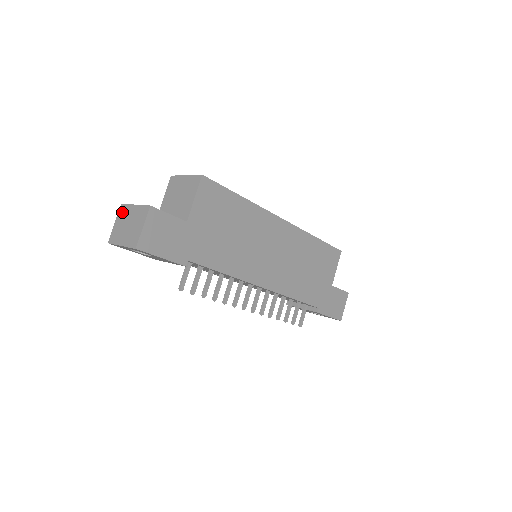
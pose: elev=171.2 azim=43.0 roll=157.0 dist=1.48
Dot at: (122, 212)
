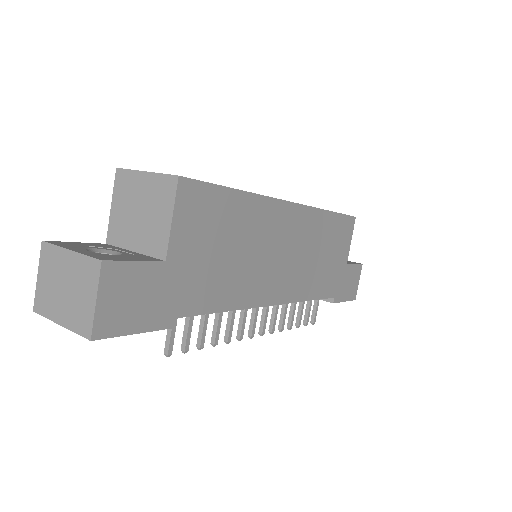
Dot at: (47, 258)
